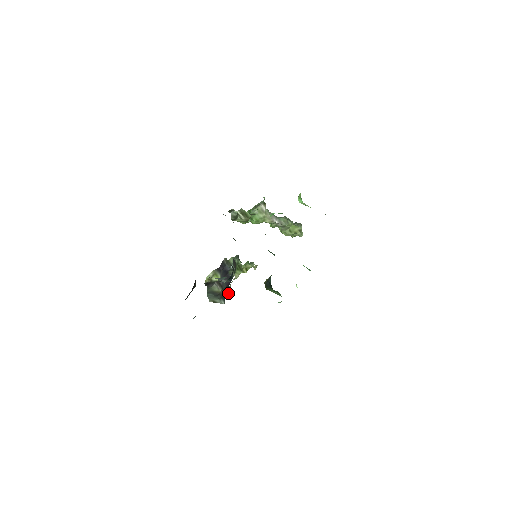
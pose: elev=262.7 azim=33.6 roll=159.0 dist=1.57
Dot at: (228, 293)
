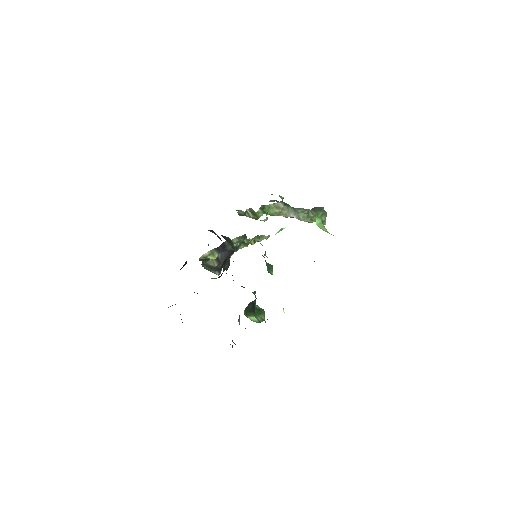
Dot at: occluded
